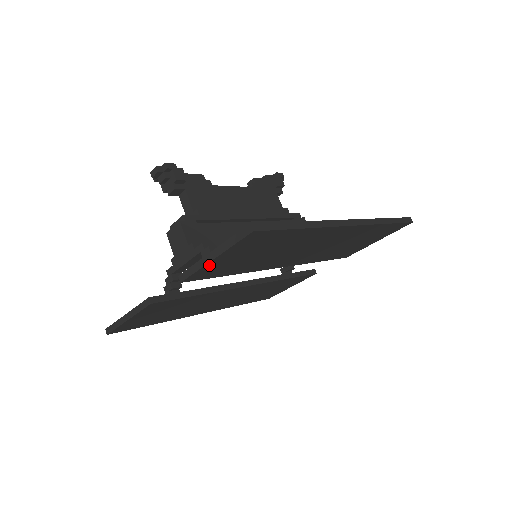
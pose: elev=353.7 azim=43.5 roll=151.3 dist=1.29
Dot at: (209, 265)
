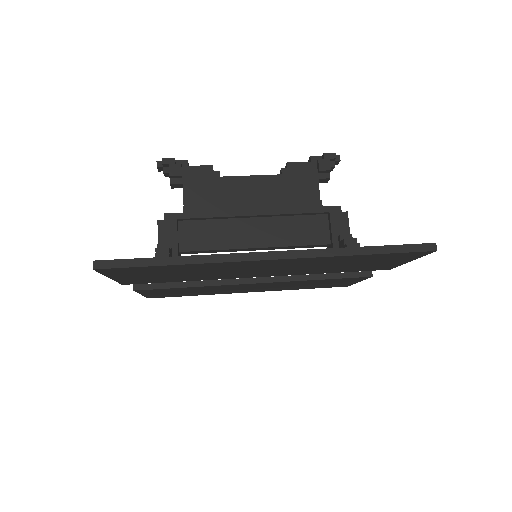
Dot at: (120, 279)
